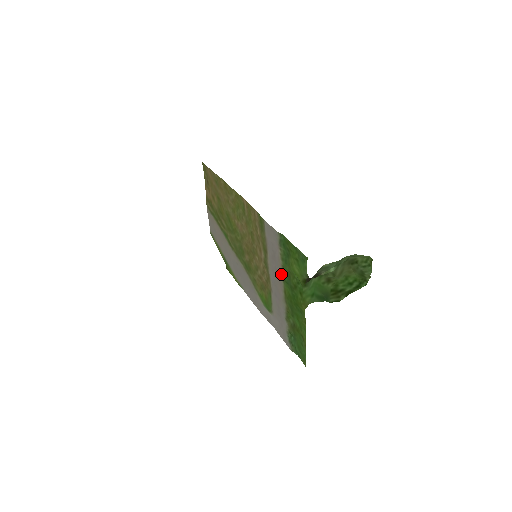
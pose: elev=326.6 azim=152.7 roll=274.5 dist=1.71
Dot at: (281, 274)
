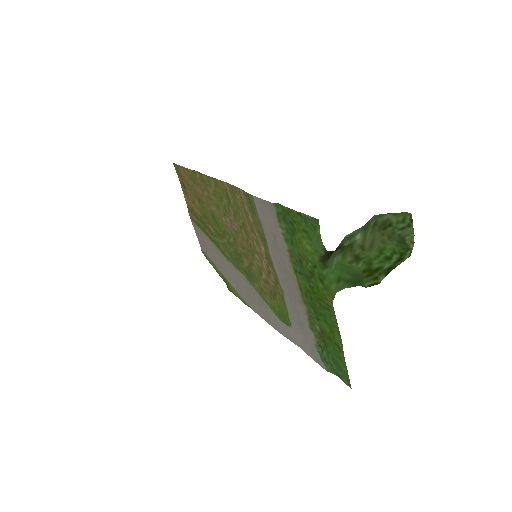
Dot at: (290, 264)
